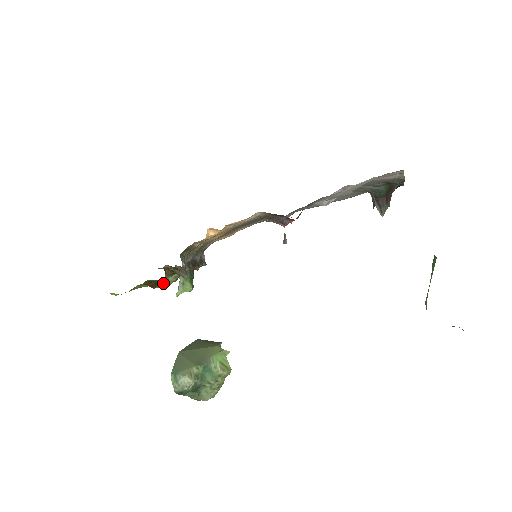
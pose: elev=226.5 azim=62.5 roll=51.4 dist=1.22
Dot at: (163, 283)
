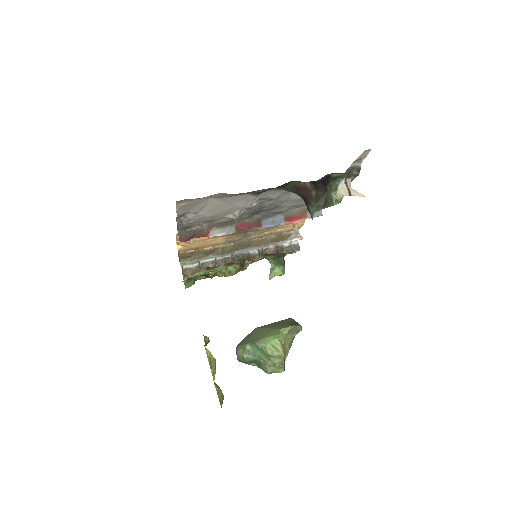
Dot at: (223, 273)
